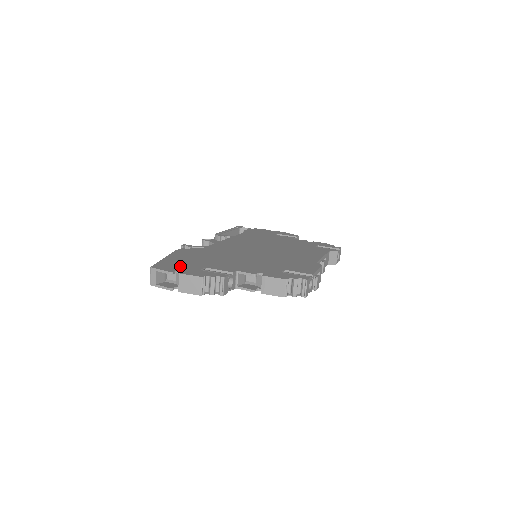
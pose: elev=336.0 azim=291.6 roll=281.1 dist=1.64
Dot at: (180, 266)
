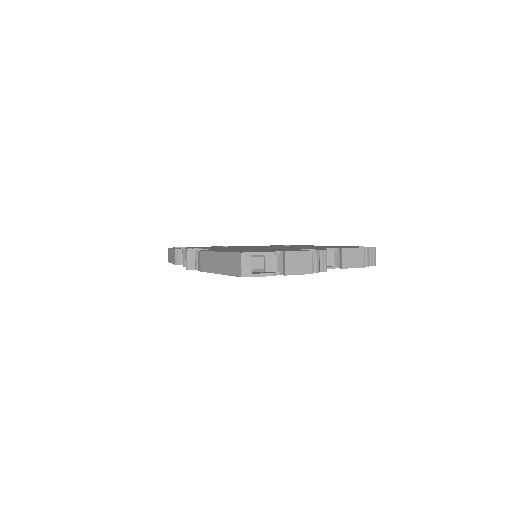
Dot at: occluded
